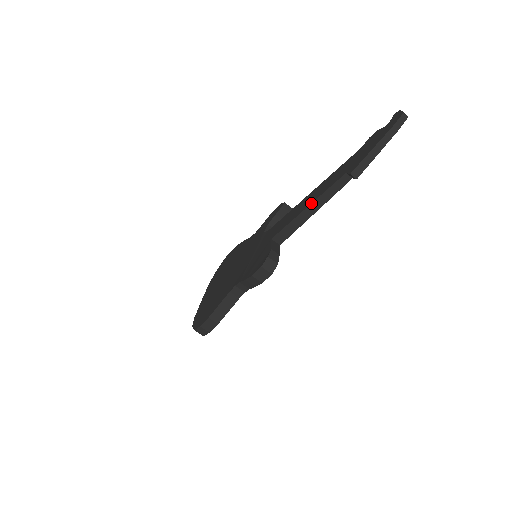
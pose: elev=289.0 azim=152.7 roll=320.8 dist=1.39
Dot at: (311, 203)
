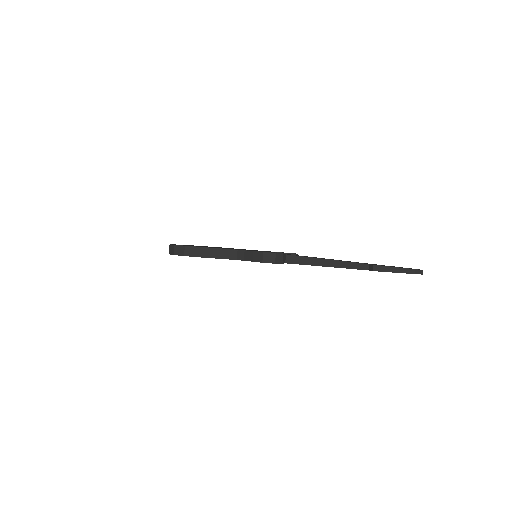
Dot at: occluded
